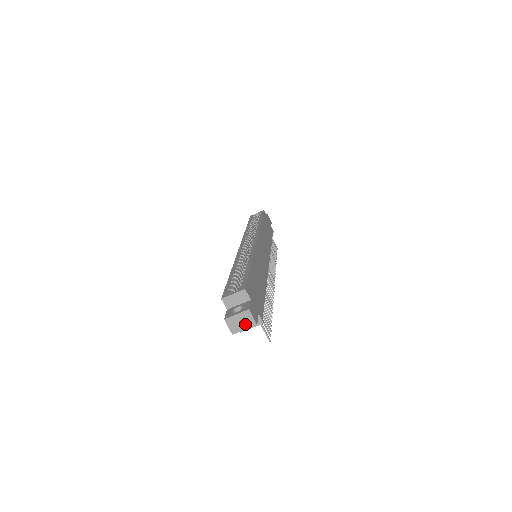
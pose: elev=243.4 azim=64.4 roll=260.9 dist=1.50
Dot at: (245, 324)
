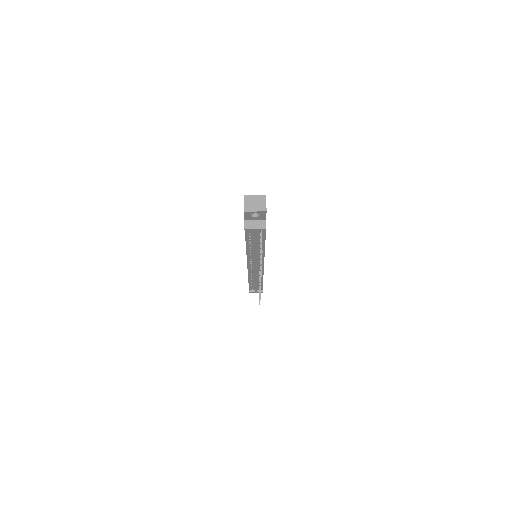
Dot at: (258, 207)
